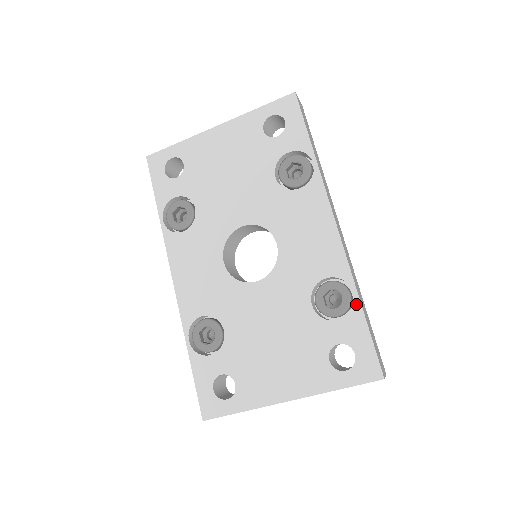
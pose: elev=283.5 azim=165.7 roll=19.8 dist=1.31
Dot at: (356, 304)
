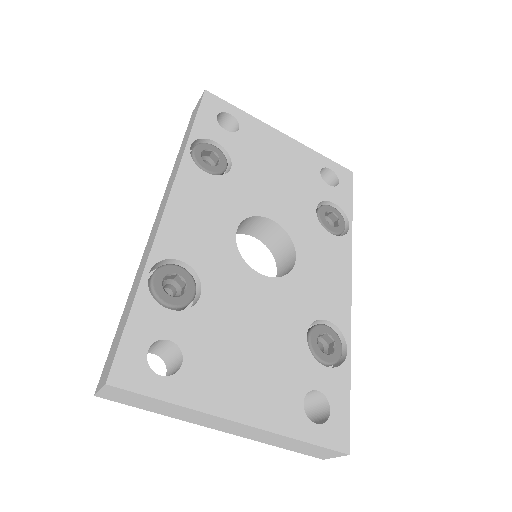
Dot at: (347, 362)
